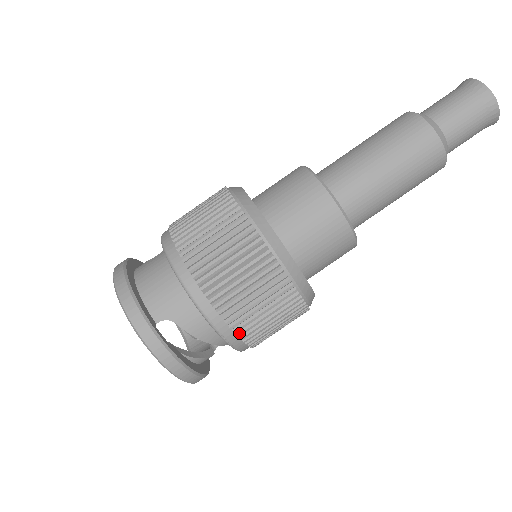
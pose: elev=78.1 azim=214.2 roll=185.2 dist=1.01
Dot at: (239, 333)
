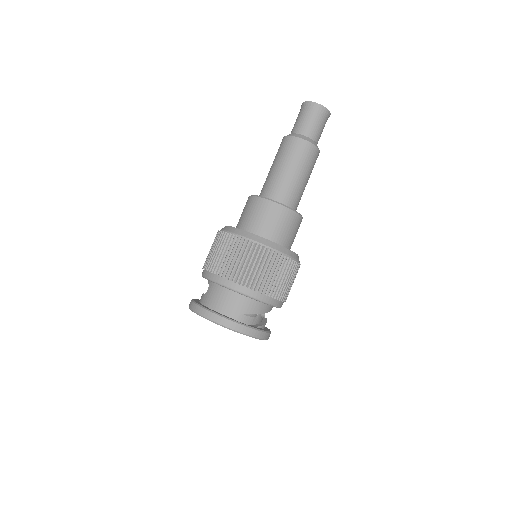
Dot at: (278, 298)
